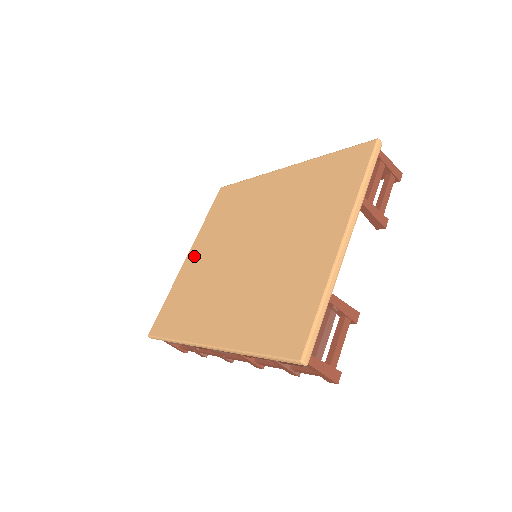
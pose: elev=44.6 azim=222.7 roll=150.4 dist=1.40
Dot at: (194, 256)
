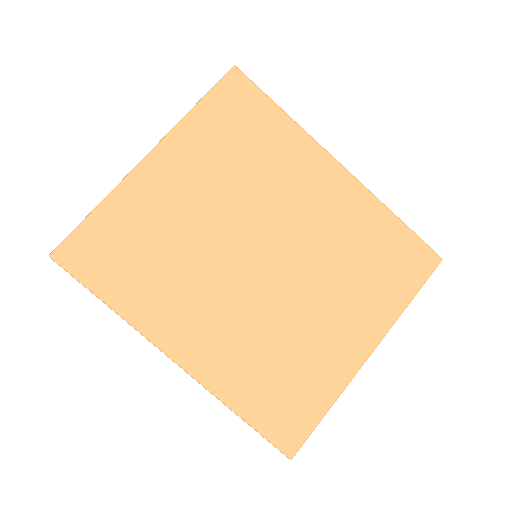
Dot at: (164, 173)
